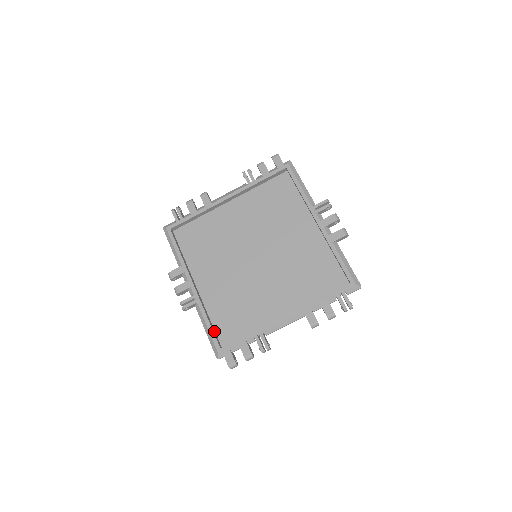
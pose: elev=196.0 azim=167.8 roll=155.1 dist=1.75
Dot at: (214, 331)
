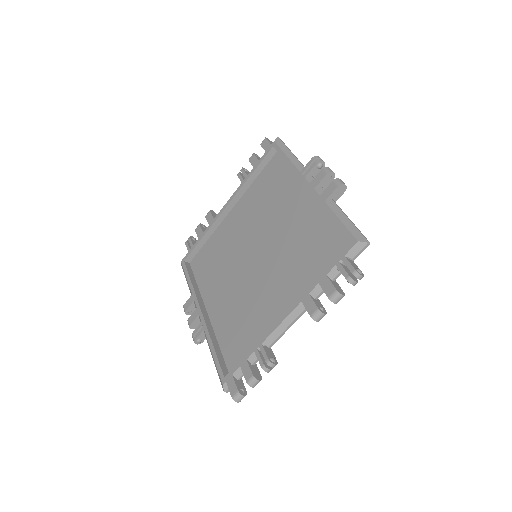
Dot at: (222, 359)
